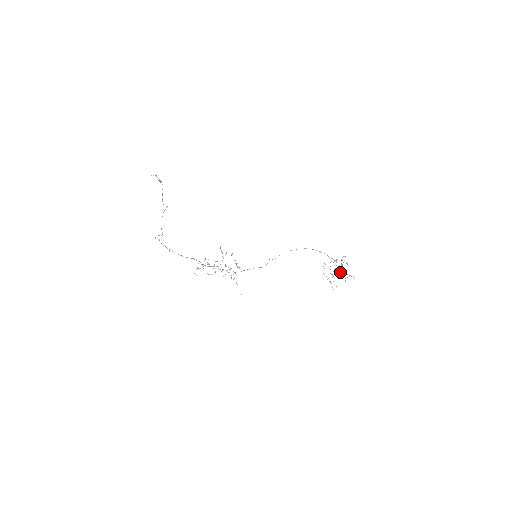
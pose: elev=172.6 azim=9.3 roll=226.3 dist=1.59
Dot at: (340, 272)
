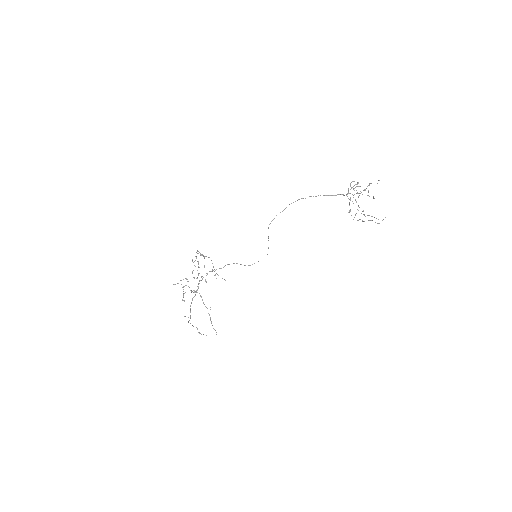
Dot at: (358, 196)
